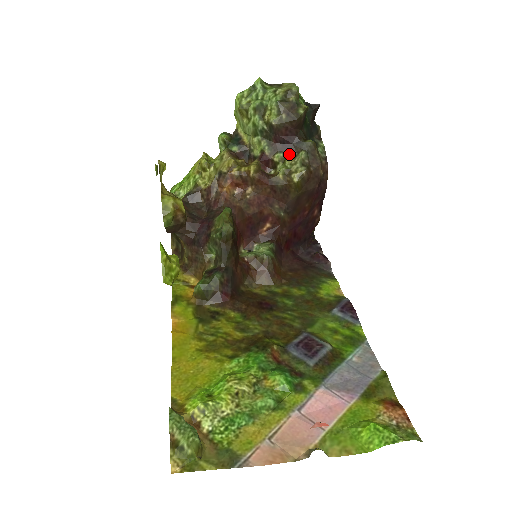
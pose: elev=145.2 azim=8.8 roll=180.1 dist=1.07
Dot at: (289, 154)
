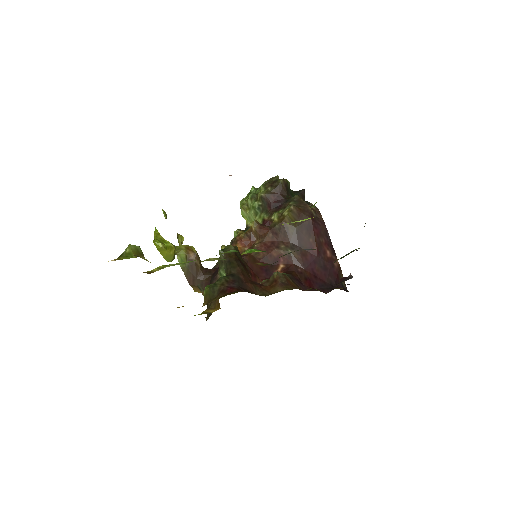
Dot at: occluded
